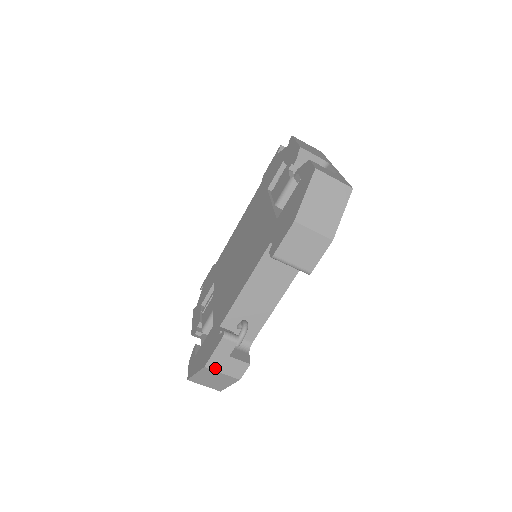
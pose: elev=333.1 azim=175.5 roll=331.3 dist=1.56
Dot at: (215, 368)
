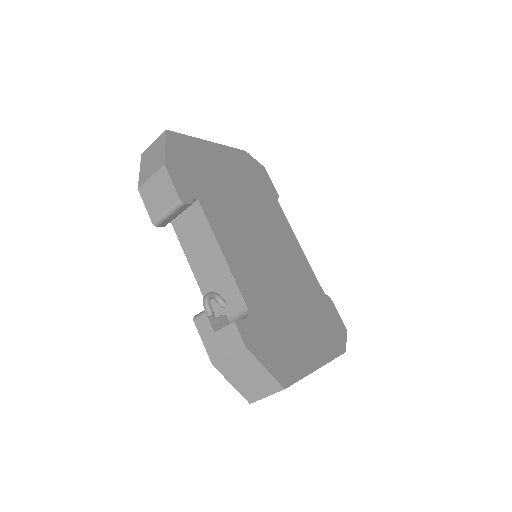
Dot at: (219, 357)
